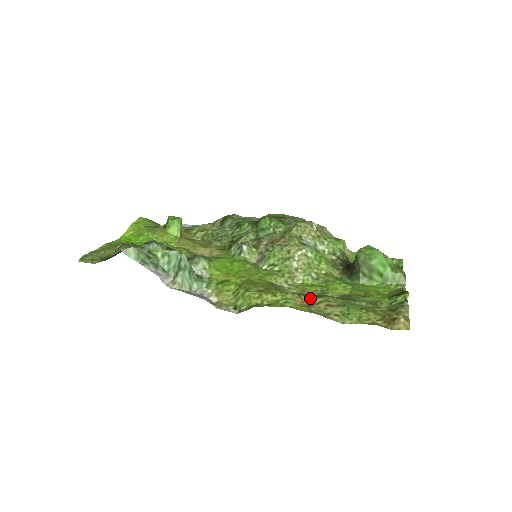
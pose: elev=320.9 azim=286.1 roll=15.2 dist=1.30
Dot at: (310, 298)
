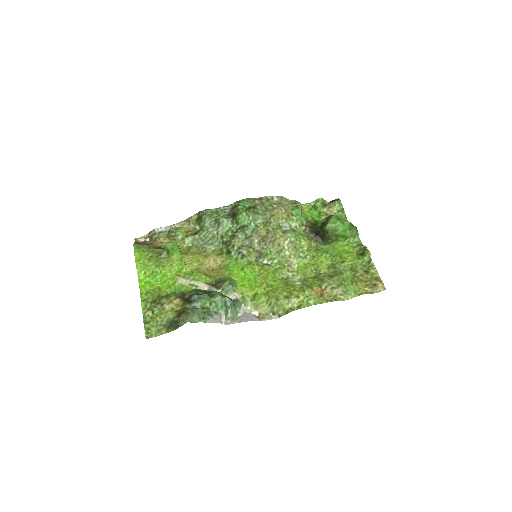
Dot at: (318, 287)
